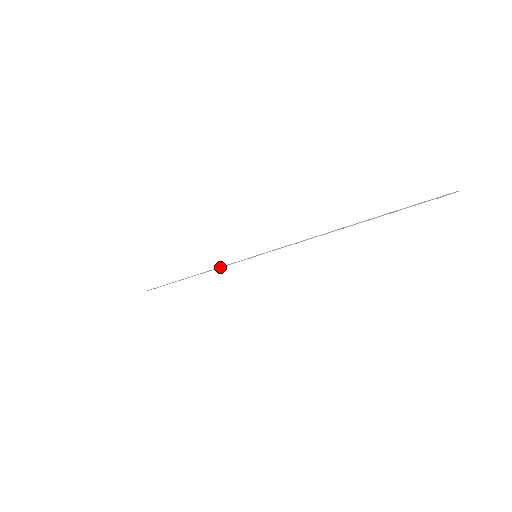
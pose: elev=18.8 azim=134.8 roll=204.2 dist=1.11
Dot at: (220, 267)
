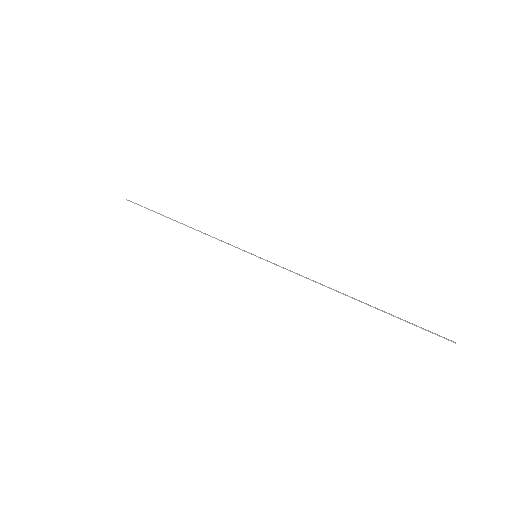
Dot at: (215, 238)
